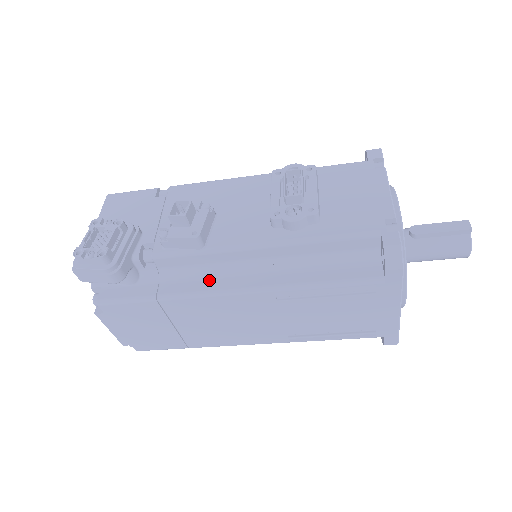
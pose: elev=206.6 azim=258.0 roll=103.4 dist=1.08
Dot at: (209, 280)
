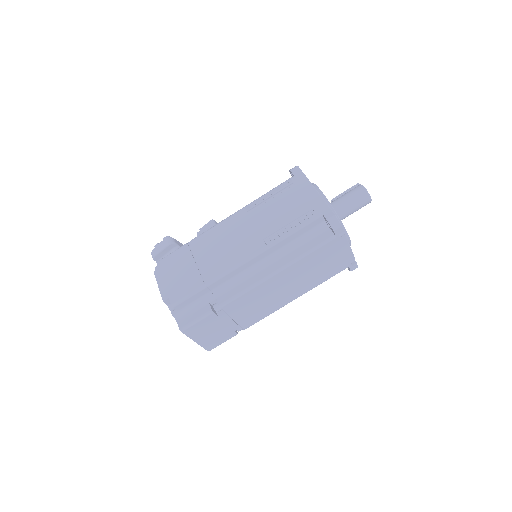
Dot at: occluded
